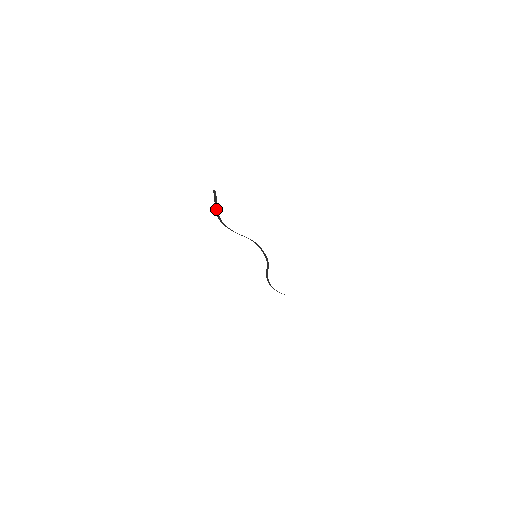
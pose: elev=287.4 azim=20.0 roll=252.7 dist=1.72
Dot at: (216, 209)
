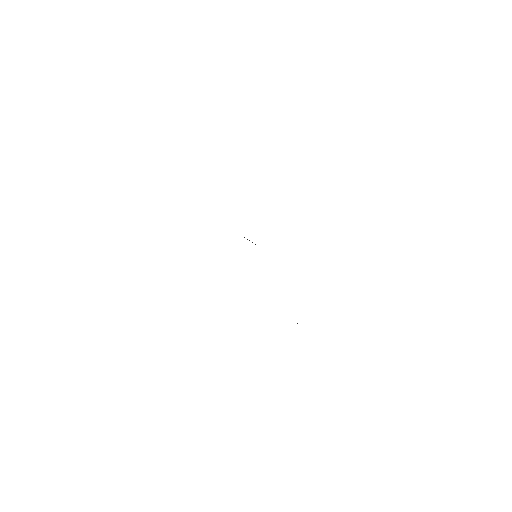
Dot at: occluded
